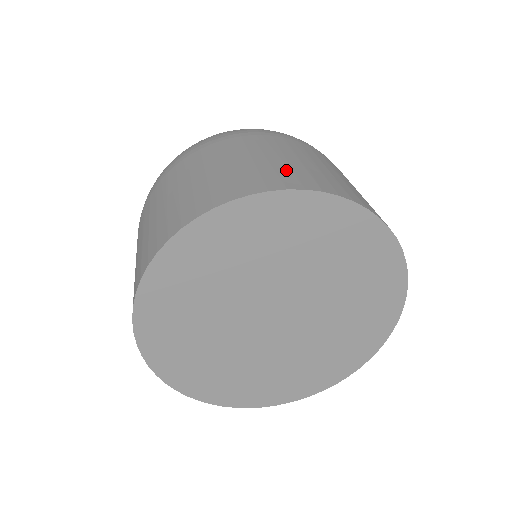
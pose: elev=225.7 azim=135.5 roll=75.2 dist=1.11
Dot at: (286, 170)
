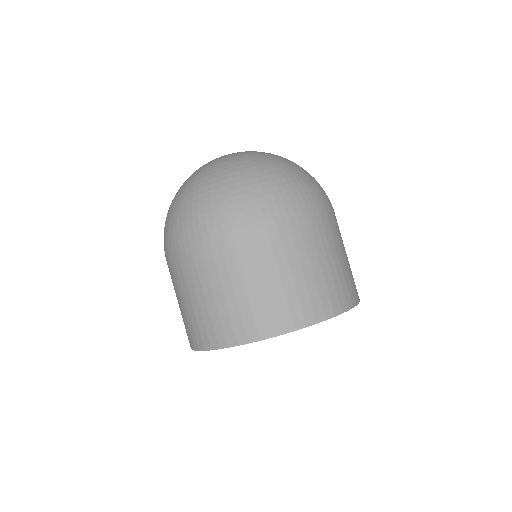
Dot at: (282, 302)
